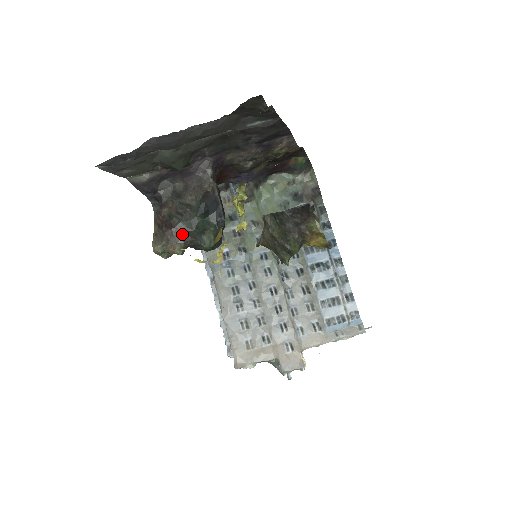
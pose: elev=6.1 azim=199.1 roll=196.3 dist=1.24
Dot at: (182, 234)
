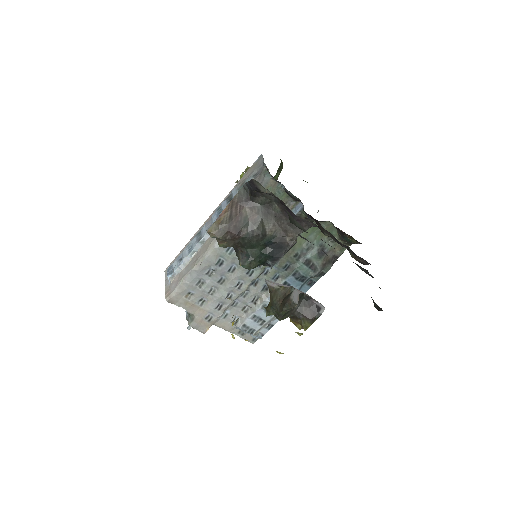
Dot at: (238, 242)
